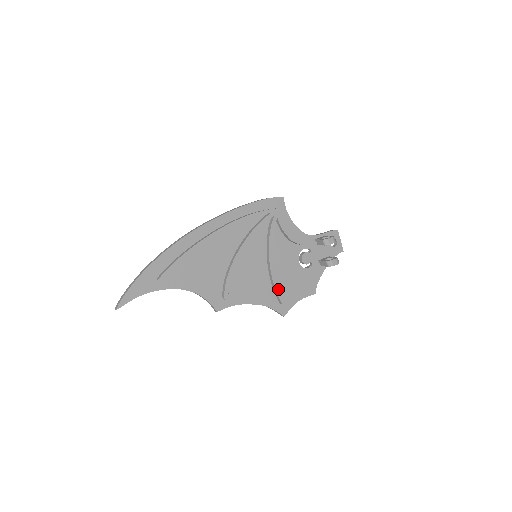
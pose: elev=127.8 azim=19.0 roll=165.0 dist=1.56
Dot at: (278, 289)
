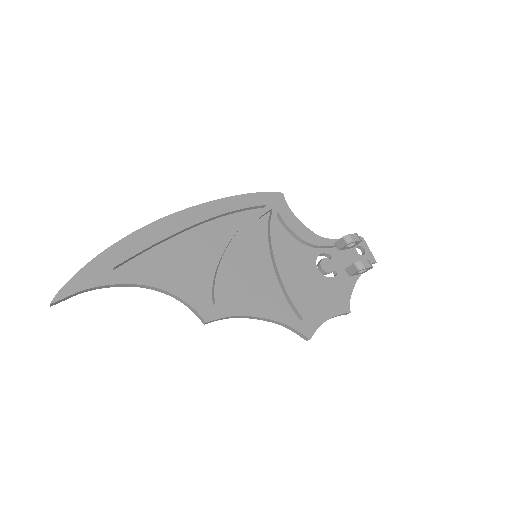
Dot at: (294, 300)
